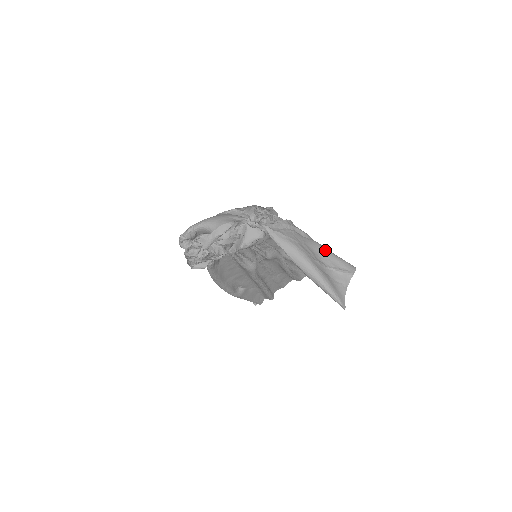
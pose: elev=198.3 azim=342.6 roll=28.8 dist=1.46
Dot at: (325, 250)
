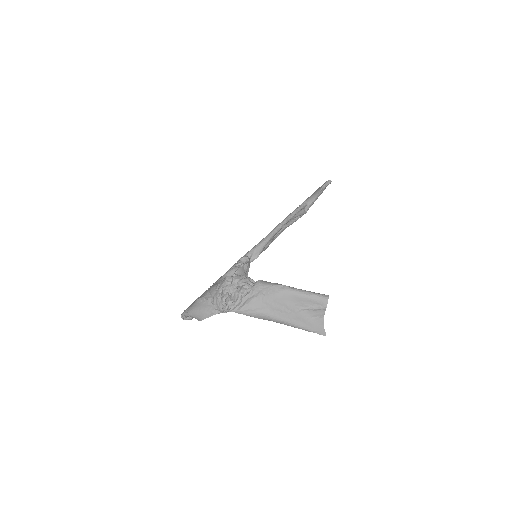
Dot at: (296, 295)
